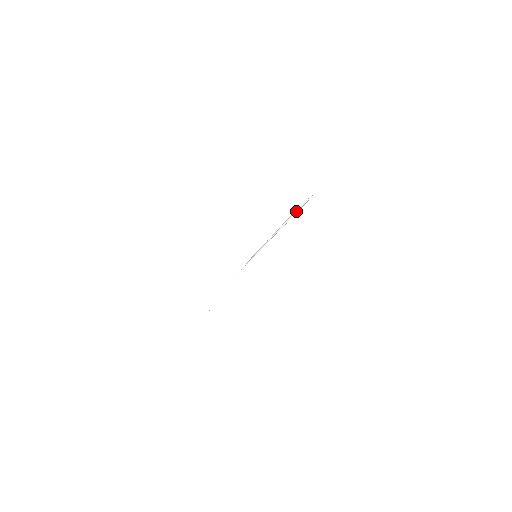
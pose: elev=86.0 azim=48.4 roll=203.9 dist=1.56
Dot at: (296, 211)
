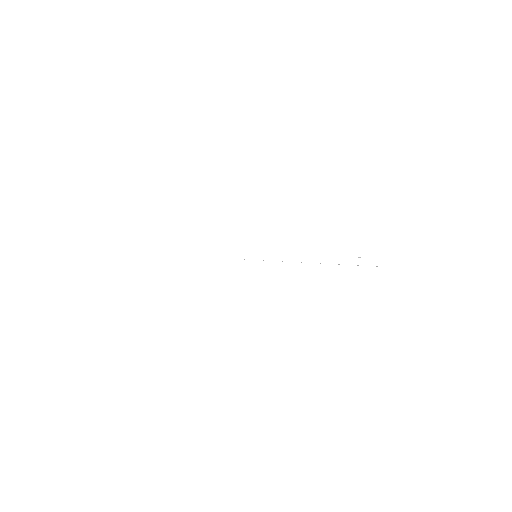
Dot at: occluded
